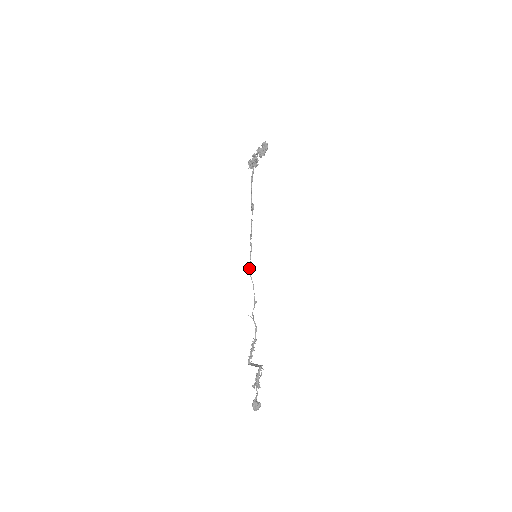
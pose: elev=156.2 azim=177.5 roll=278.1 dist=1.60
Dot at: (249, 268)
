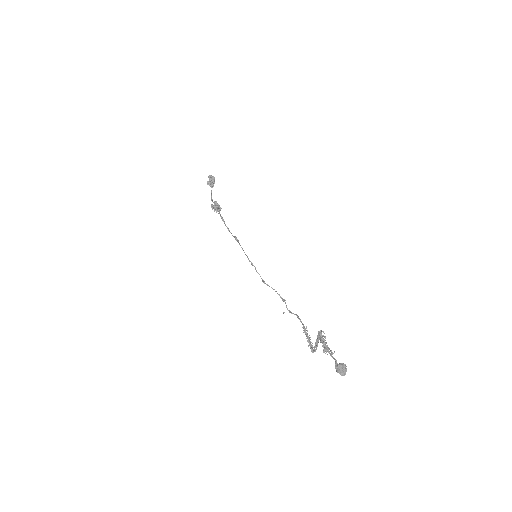
Dot at: (262, 281)
